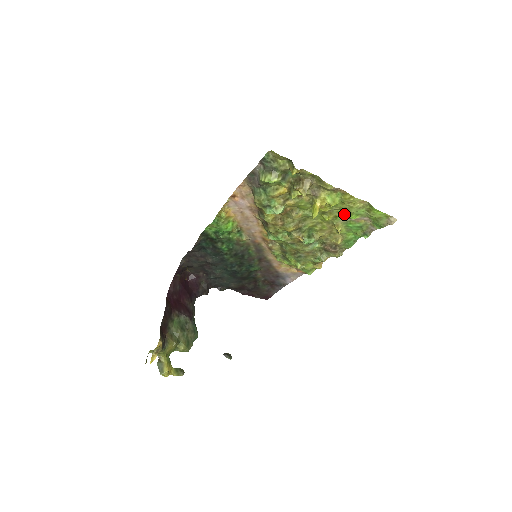
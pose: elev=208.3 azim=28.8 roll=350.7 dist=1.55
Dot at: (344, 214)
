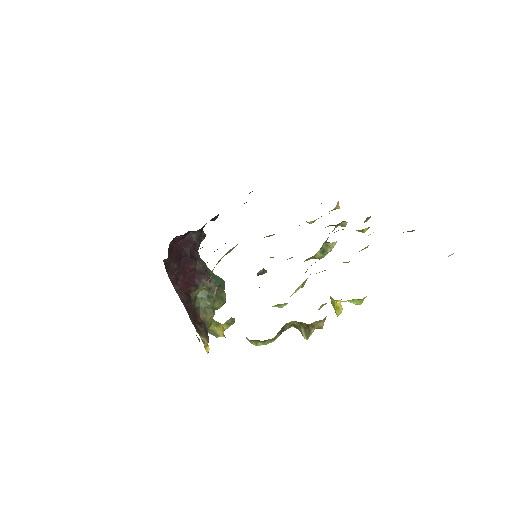
Dot at: occluded
